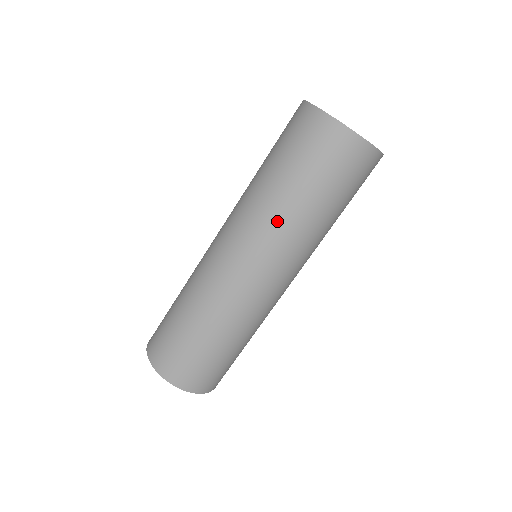
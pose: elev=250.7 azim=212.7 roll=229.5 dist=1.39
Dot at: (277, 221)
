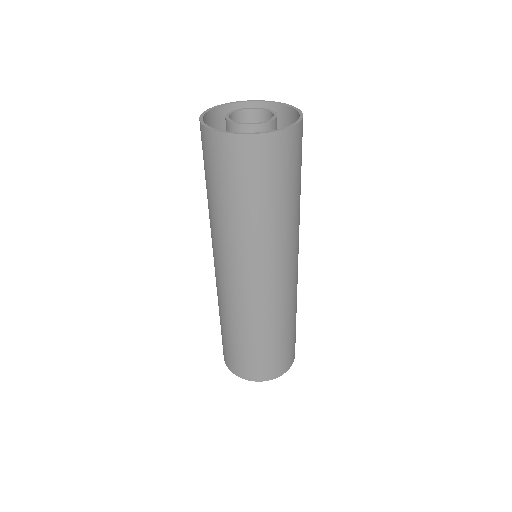
Dot at: (252, 239)
